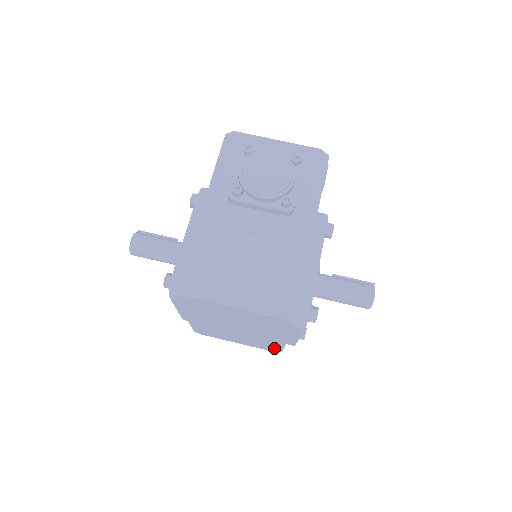
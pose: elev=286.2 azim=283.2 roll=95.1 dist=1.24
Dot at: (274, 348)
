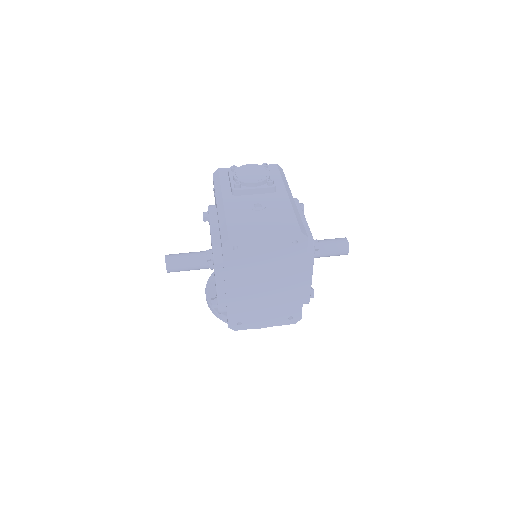
Dot at: (295, 313)
